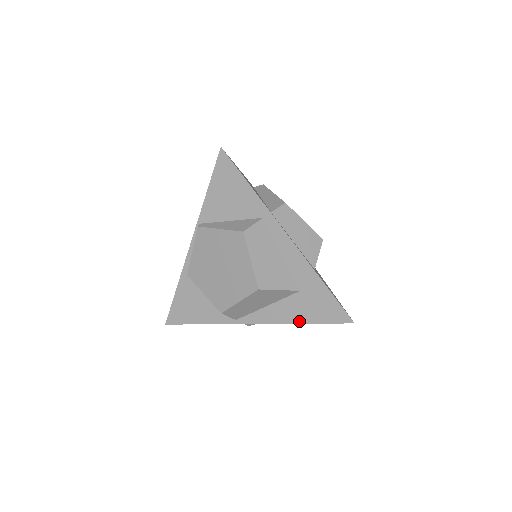
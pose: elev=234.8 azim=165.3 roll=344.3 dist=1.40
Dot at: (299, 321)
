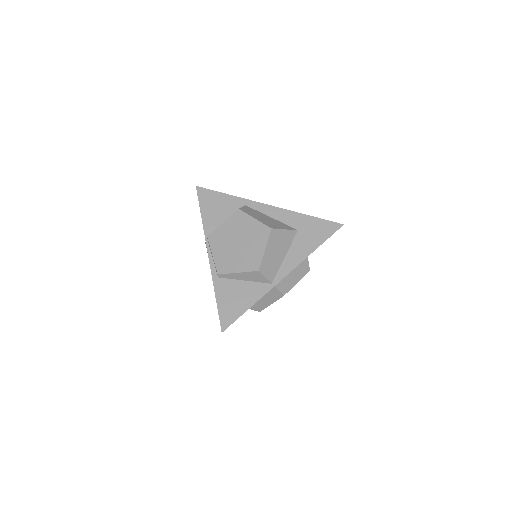
Dot at: (312, 250)
